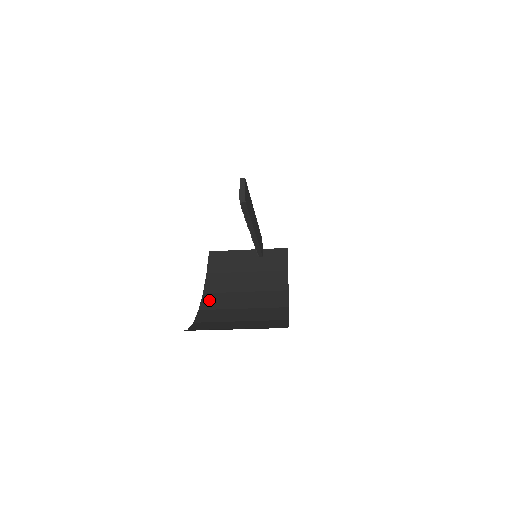
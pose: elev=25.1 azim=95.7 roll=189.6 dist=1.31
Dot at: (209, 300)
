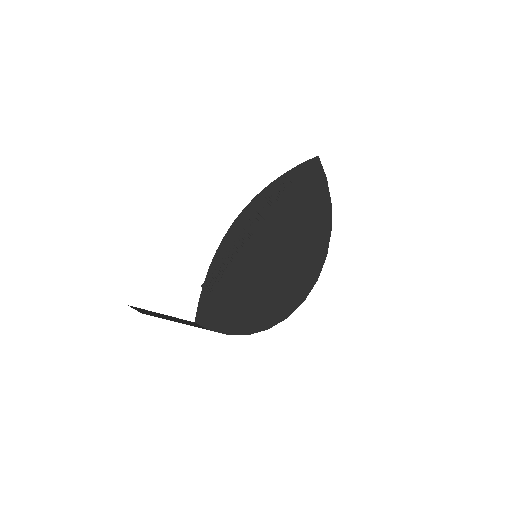
Dot at: occluded
